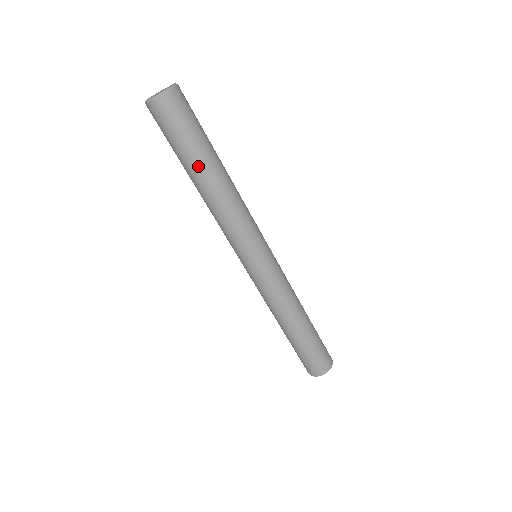
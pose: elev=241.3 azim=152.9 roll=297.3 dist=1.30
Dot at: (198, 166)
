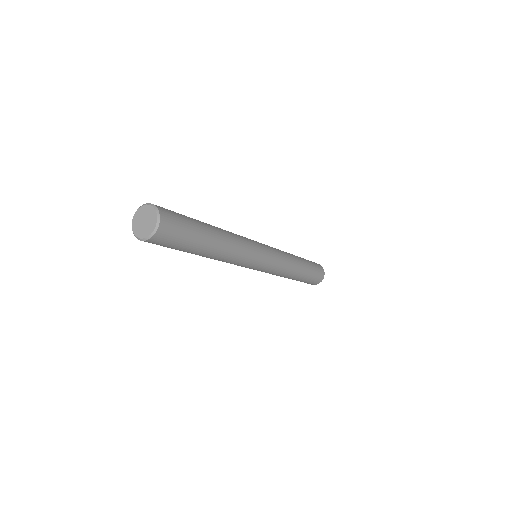
Dot at: (197, 253)
